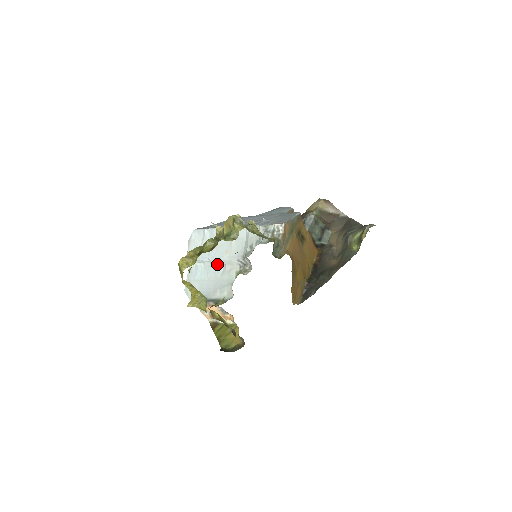
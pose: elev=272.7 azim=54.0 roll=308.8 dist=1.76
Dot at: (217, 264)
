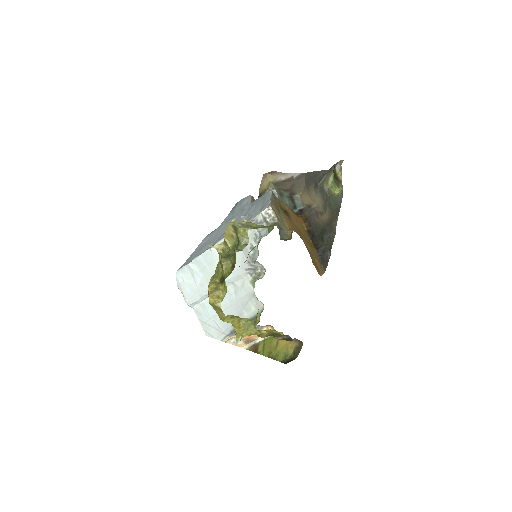
Dot at: occluded
